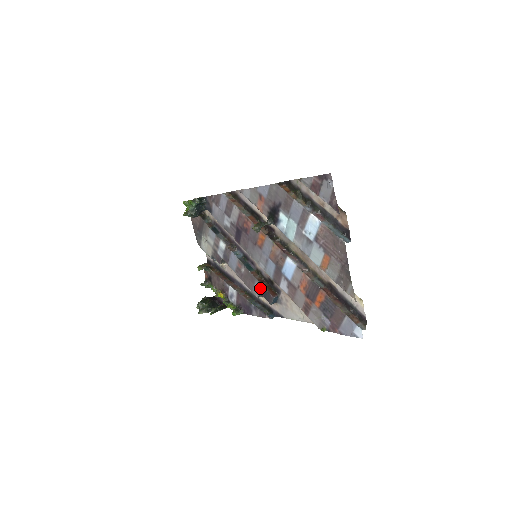
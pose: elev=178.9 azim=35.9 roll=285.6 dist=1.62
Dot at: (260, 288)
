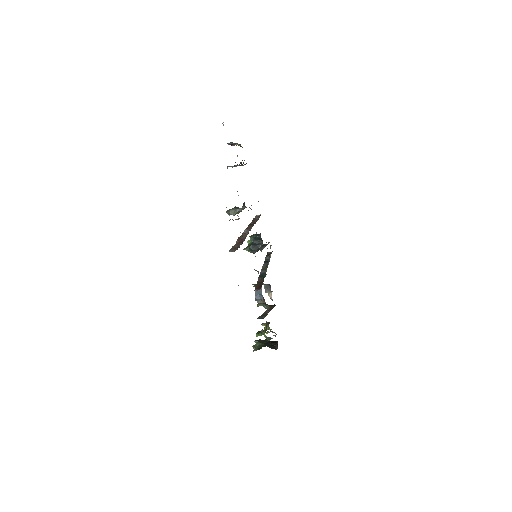
Dot at: occluded
